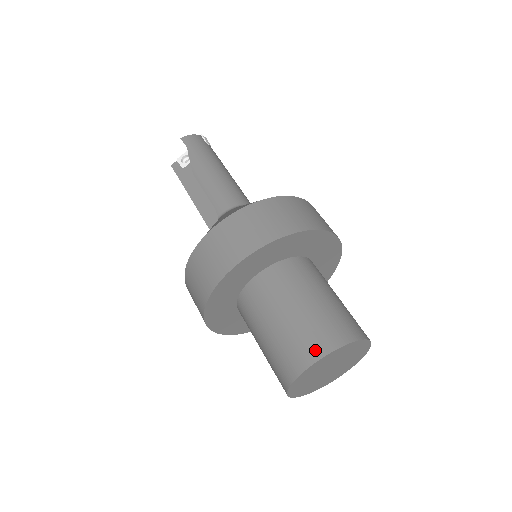
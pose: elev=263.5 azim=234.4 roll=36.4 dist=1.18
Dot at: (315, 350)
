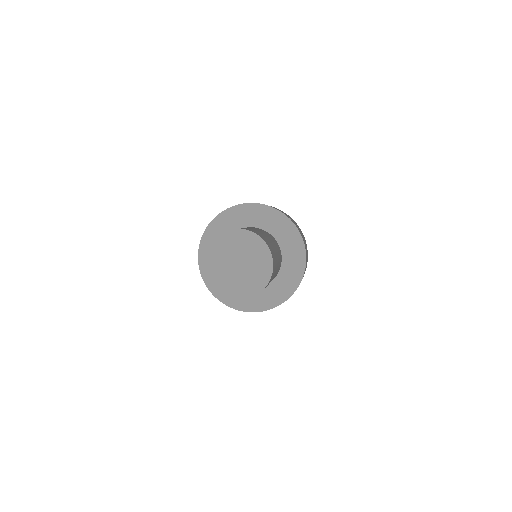
Dot at: (251, 230)
